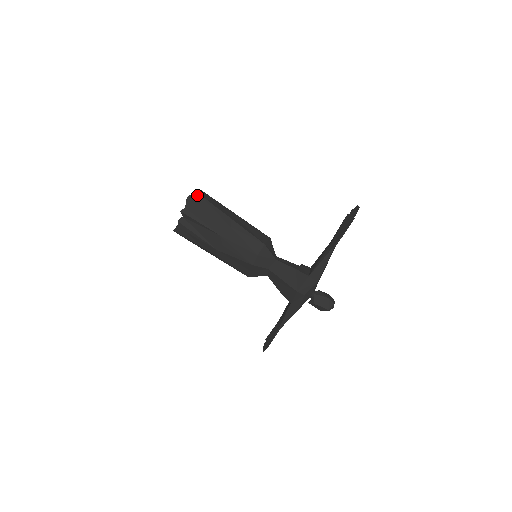
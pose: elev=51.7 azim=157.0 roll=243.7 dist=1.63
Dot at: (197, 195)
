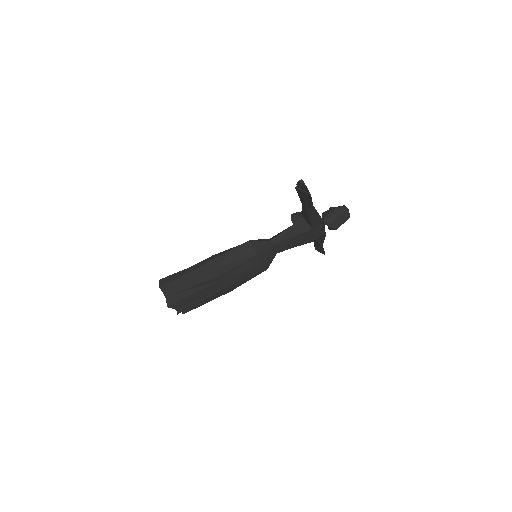
Dot at: (170, 297)
